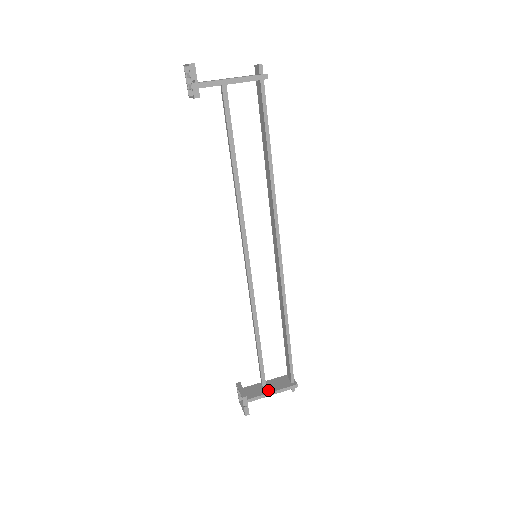
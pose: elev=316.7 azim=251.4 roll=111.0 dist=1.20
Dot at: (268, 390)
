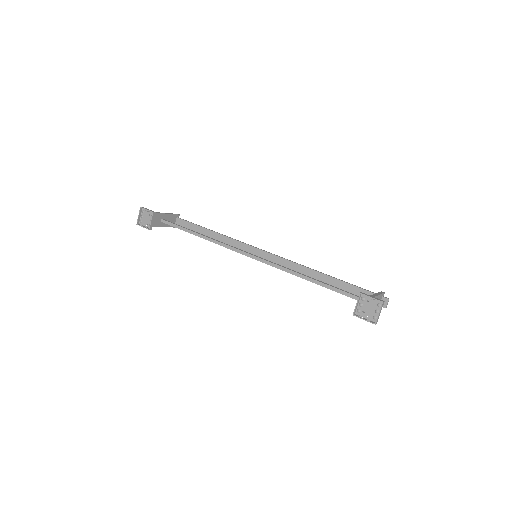
Dot at: occluded
